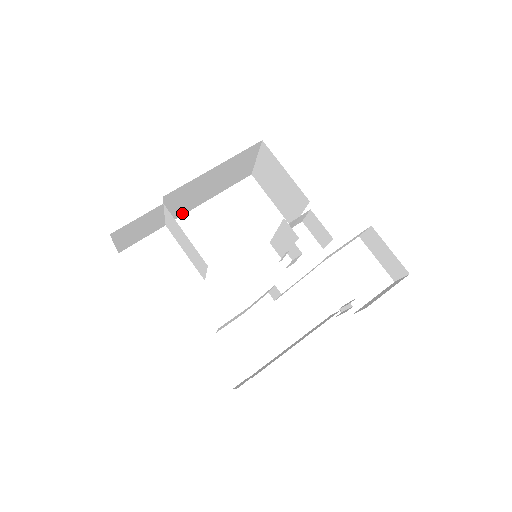
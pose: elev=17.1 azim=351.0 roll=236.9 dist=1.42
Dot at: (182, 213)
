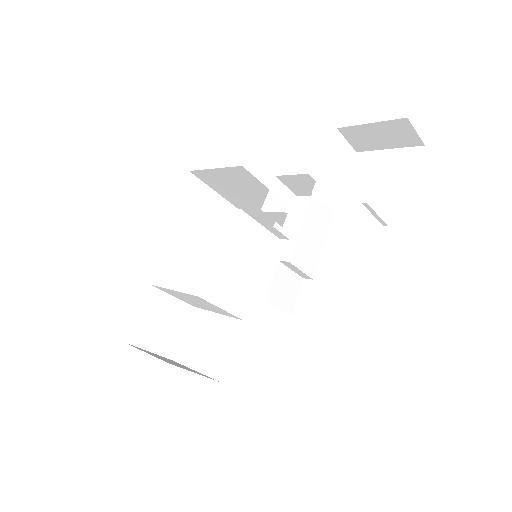
Dot at: (200, 286)
